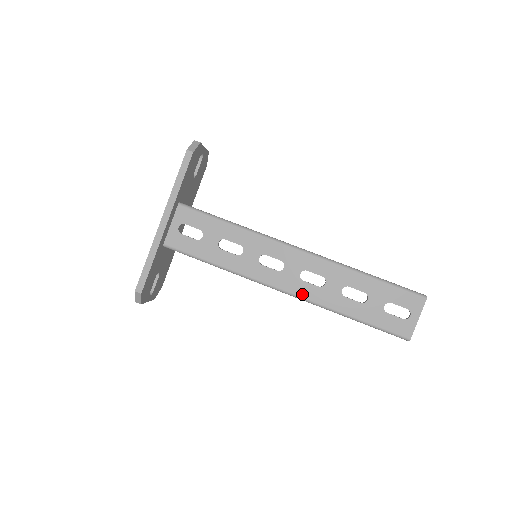
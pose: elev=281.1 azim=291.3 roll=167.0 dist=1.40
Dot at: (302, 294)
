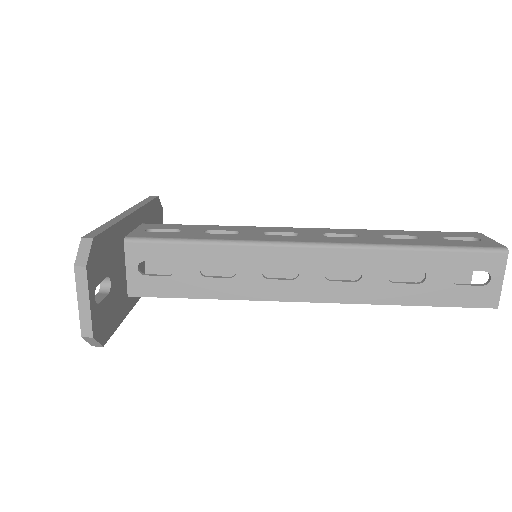
Dot at: (338, 242)
